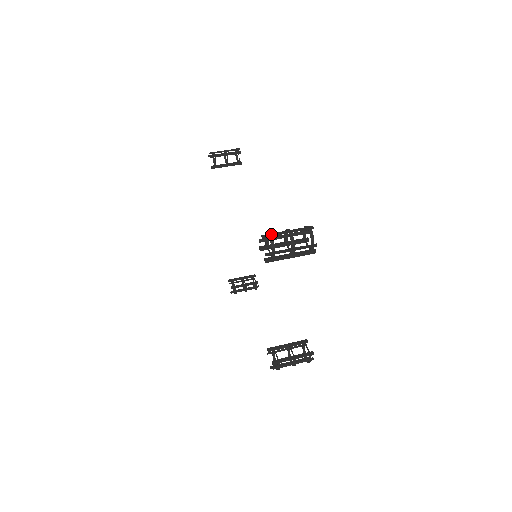
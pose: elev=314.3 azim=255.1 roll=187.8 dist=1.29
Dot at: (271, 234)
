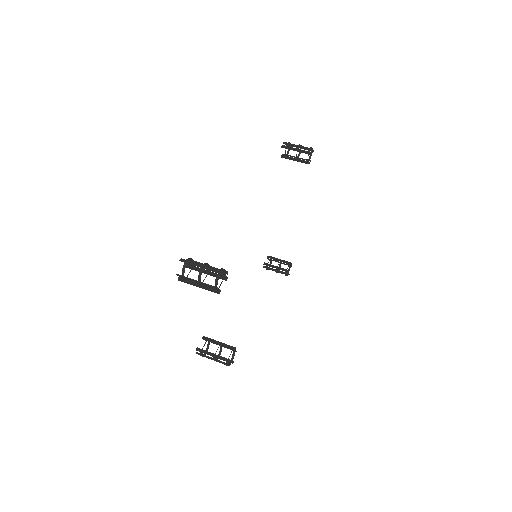
Dot at: (188, 261)
